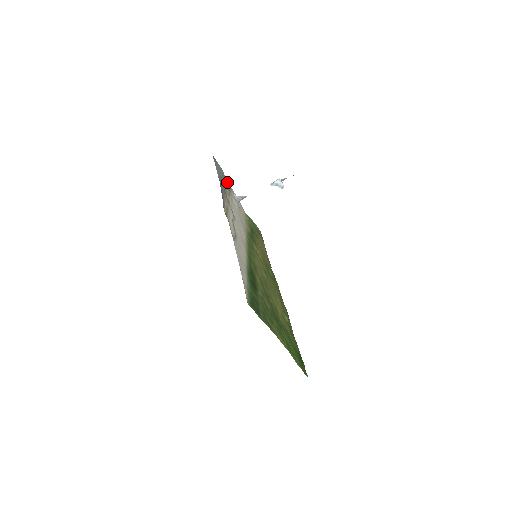
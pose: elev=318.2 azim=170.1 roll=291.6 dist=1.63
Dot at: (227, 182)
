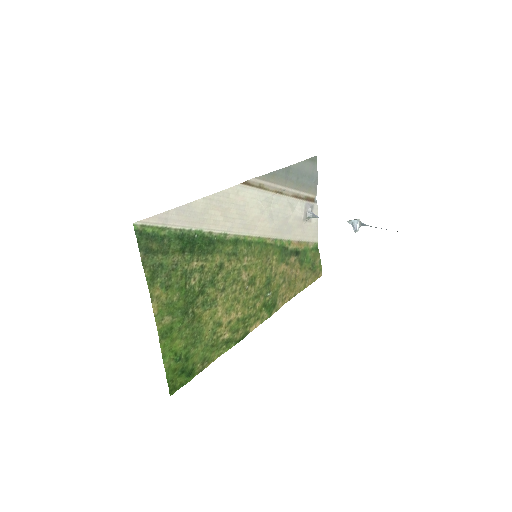
Dot at: (316, 195)
